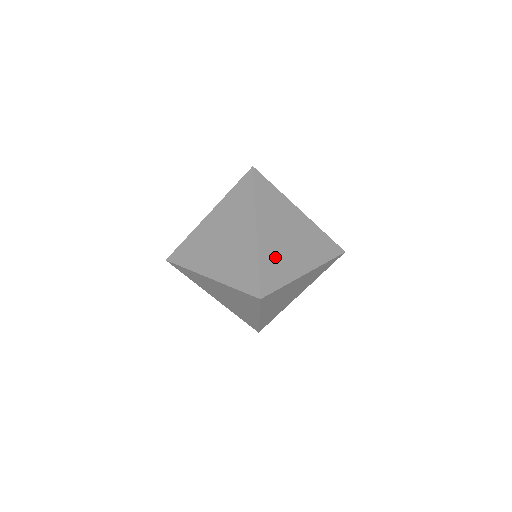
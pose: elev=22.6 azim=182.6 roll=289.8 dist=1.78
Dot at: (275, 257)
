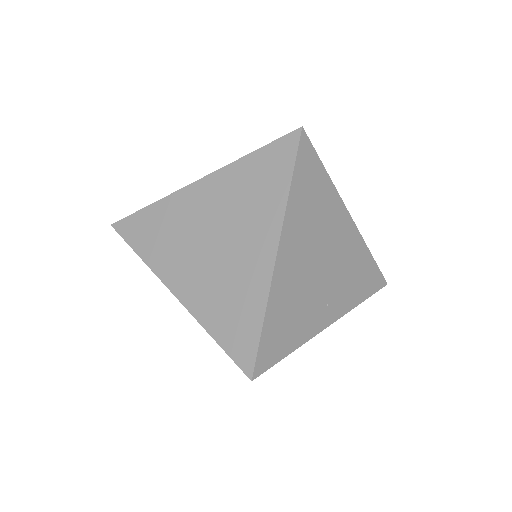
Dot at: (292, 302)
